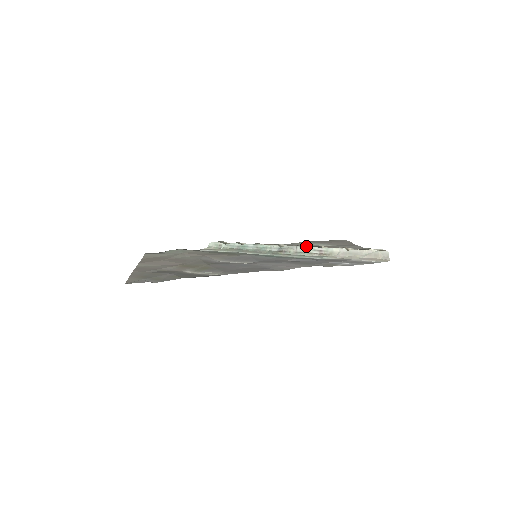
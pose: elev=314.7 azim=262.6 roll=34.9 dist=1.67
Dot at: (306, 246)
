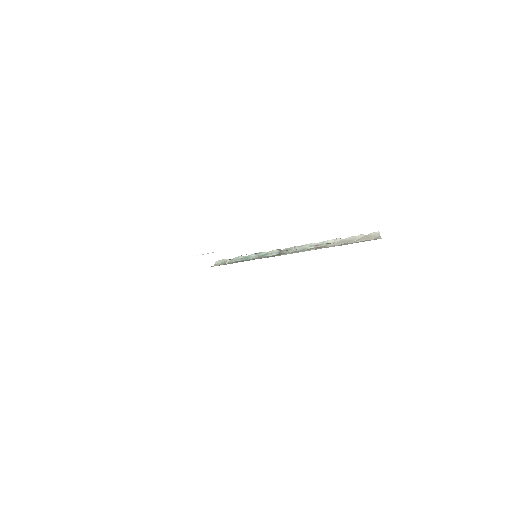
Dot at: occluded
